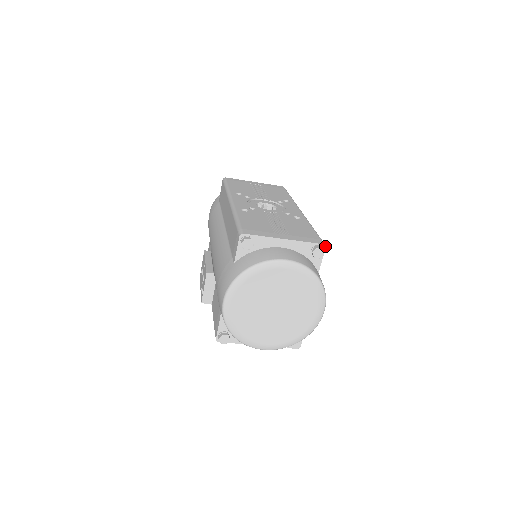
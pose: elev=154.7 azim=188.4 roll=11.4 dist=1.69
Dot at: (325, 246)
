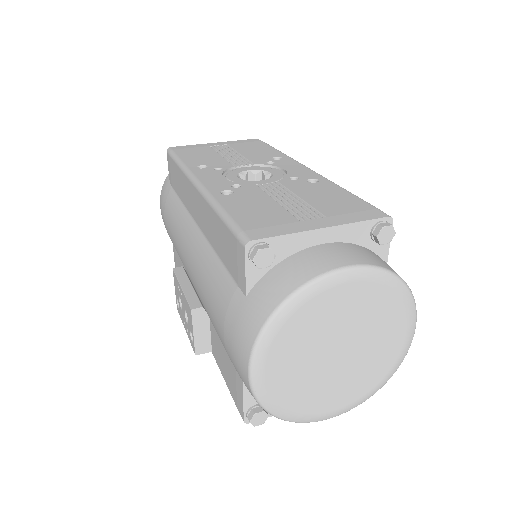
Dot at: (392, 219)
